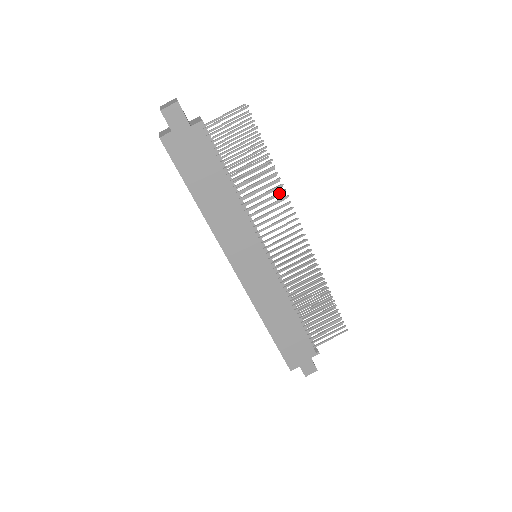
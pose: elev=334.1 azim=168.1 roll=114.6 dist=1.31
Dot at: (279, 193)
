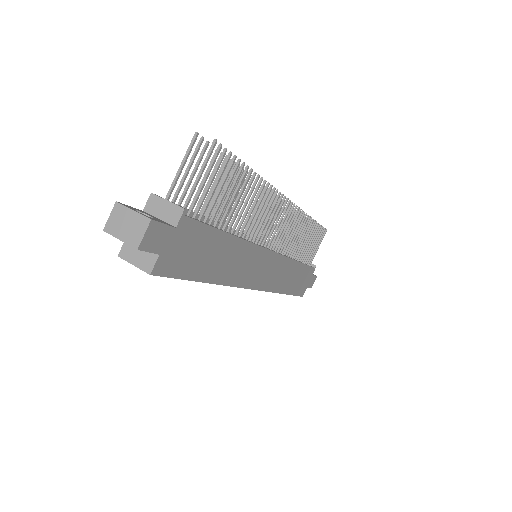
Dot at: (265, 192)
